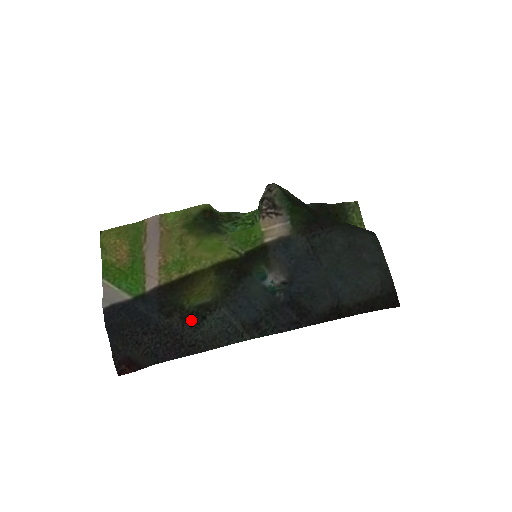
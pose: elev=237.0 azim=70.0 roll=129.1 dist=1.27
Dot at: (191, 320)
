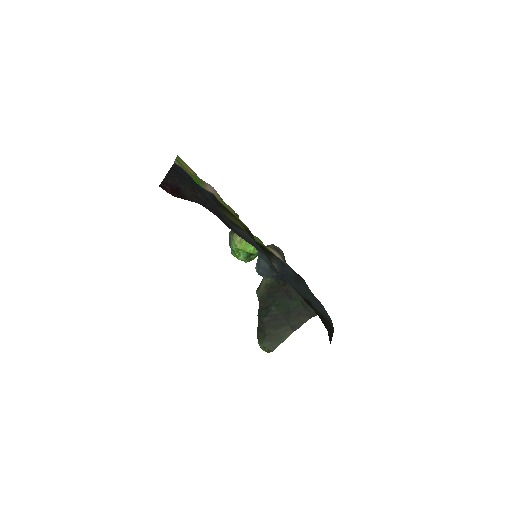
Dot at: (230, 220)
